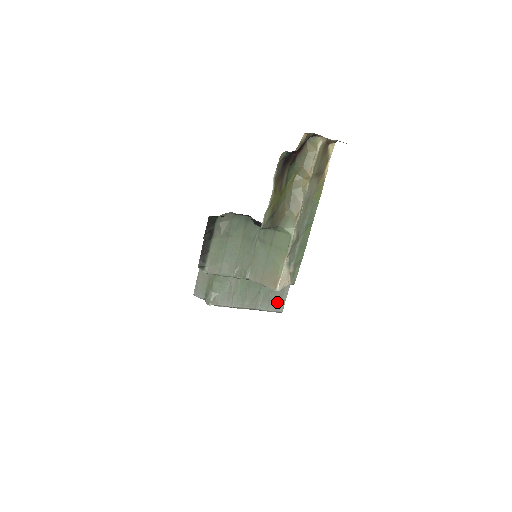
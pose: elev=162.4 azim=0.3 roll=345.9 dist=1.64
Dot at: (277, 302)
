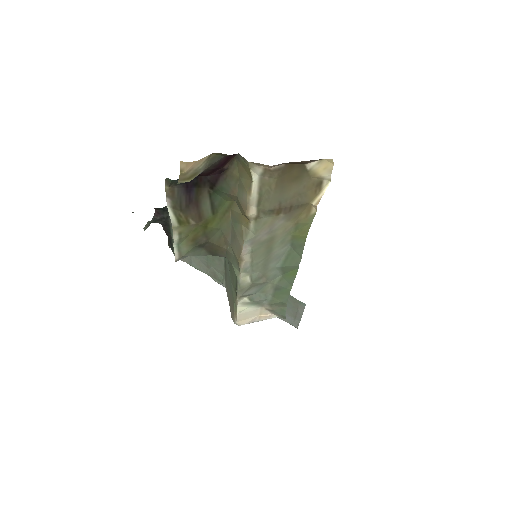
Dot at: (290, 315)
